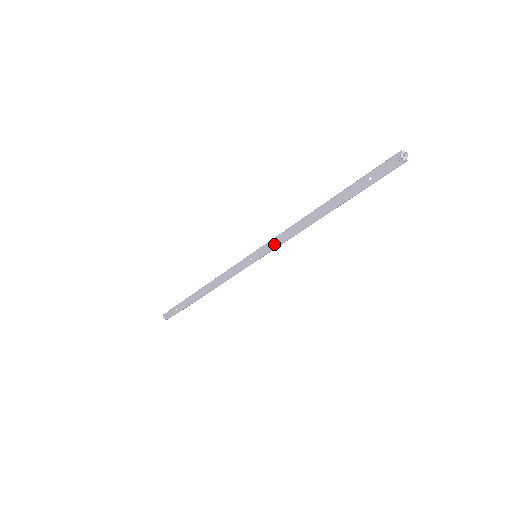
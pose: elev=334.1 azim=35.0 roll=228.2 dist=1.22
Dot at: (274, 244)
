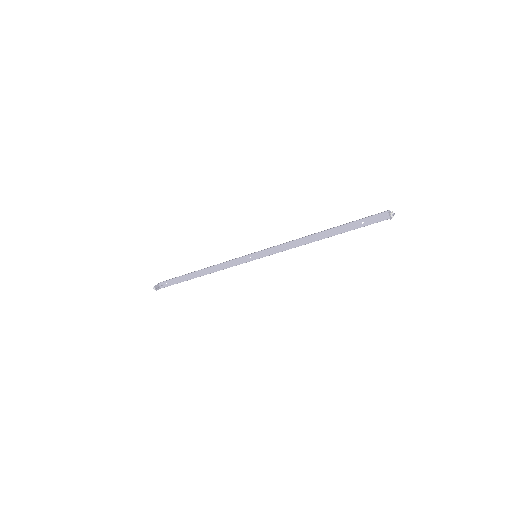
Dot at: (274, 250)
